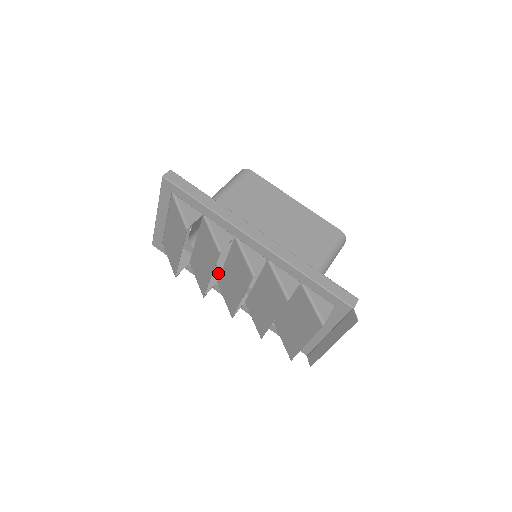
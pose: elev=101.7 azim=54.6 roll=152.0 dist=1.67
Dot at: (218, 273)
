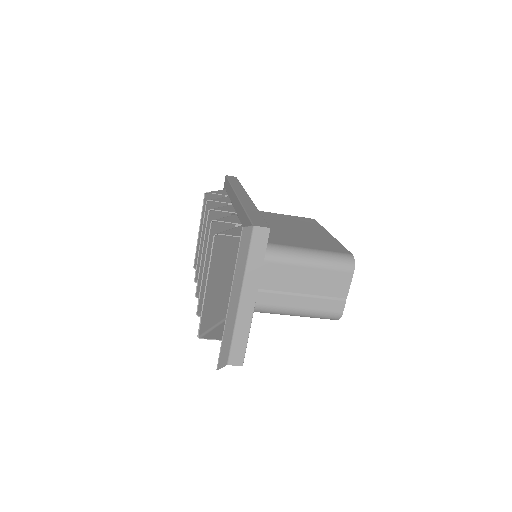
Dot at: occluded
